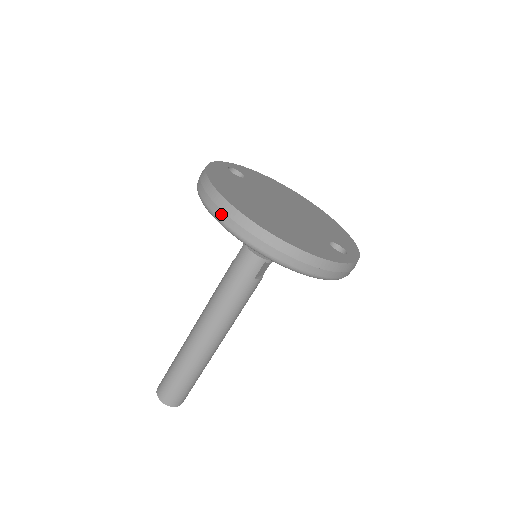
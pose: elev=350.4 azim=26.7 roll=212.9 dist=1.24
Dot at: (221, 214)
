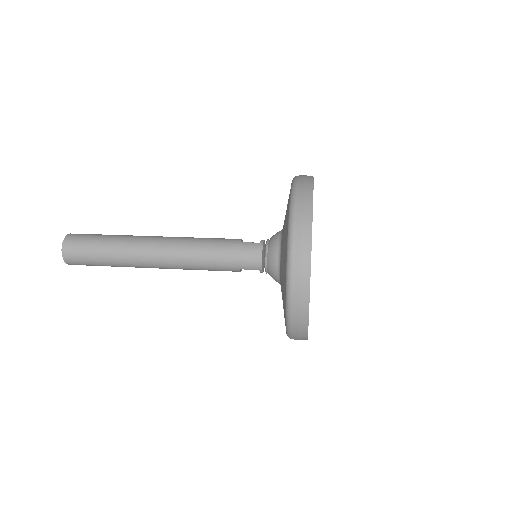
Dot at: (298, 241)
